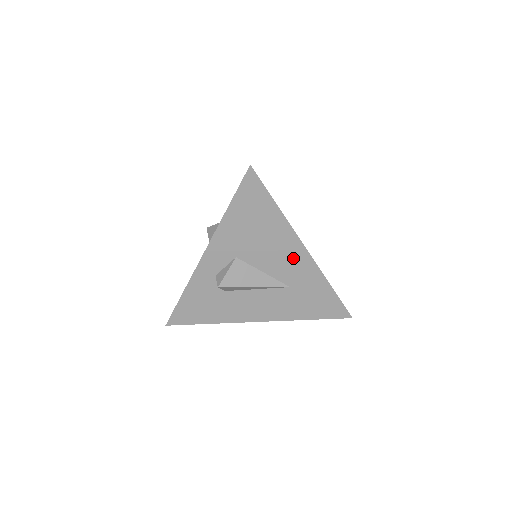
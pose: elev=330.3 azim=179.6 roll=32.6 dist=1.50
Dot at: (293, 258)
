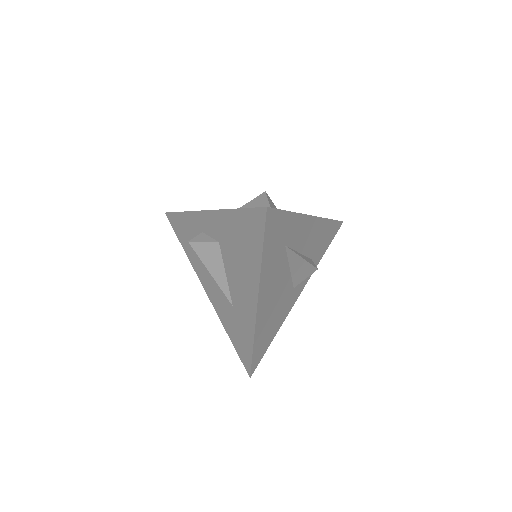
Dot at: (246, 297)
